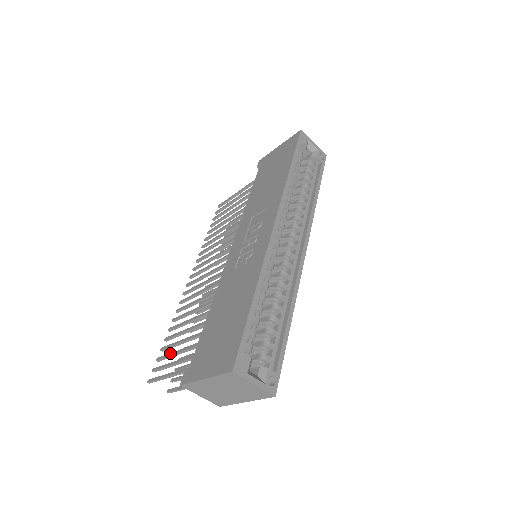
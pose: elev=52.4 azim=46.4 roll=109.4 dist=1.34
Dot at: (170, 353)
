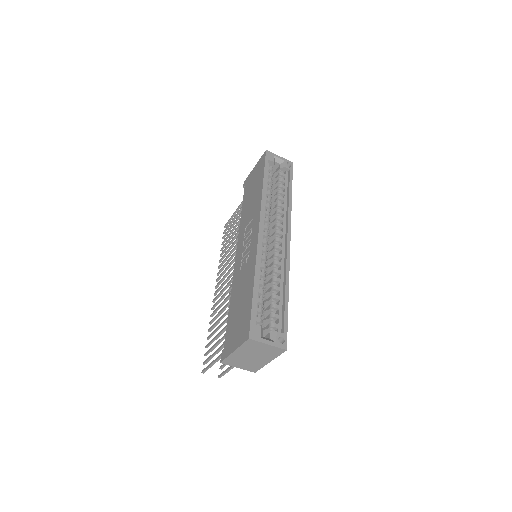
Dot at: (212, 346)
